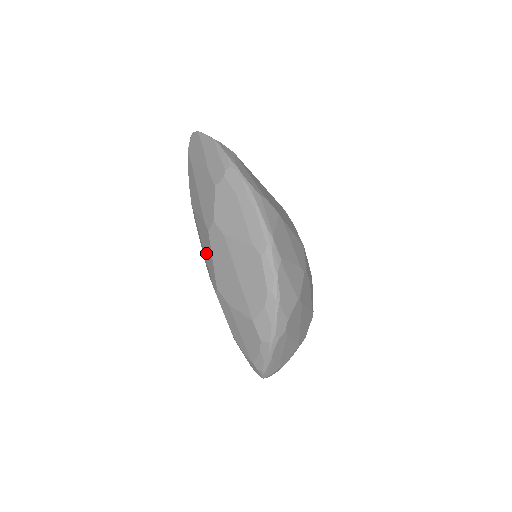
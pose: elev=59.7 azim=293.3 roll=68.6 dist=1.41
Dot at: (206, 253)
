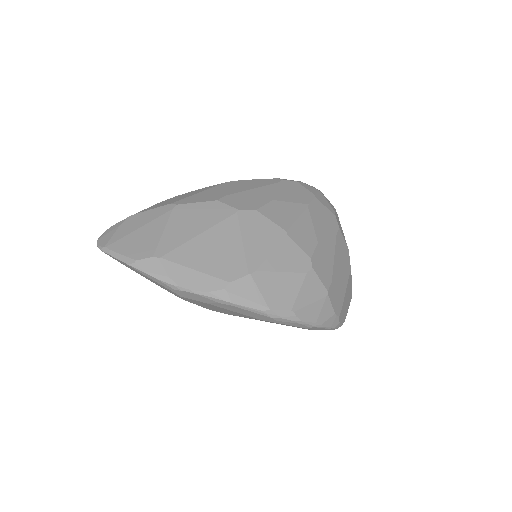
Dot at: occluded
